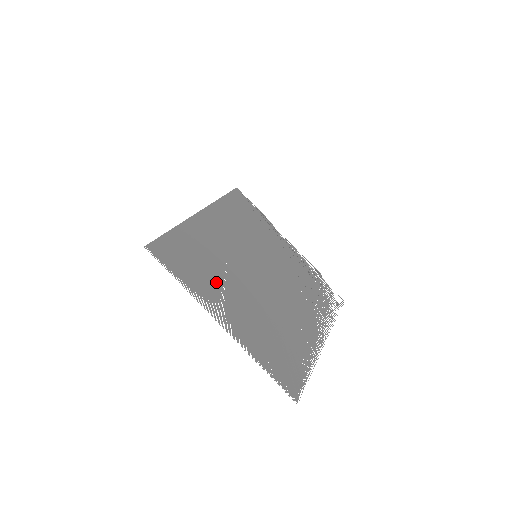
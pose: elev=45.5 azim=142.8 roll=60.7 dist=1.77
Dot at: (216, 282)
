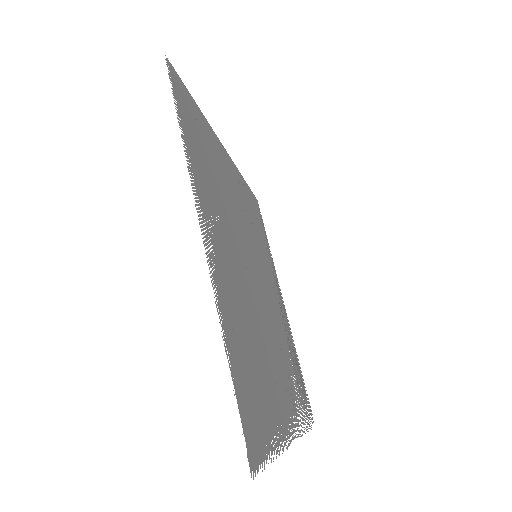
Dot at: (215, 199)
